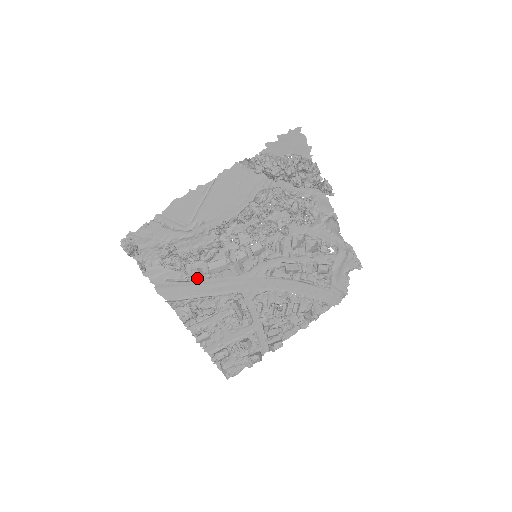
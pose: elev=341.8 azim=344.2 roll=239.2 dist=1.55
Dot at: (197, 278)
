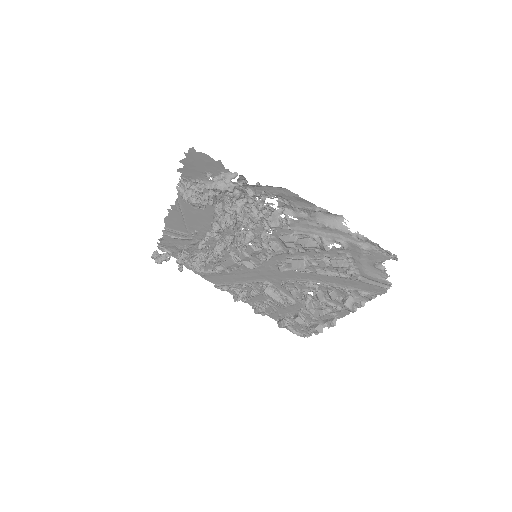
Dot at: (223, 272)
